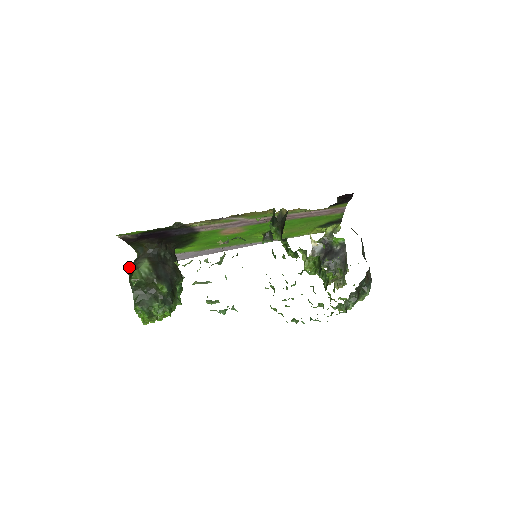
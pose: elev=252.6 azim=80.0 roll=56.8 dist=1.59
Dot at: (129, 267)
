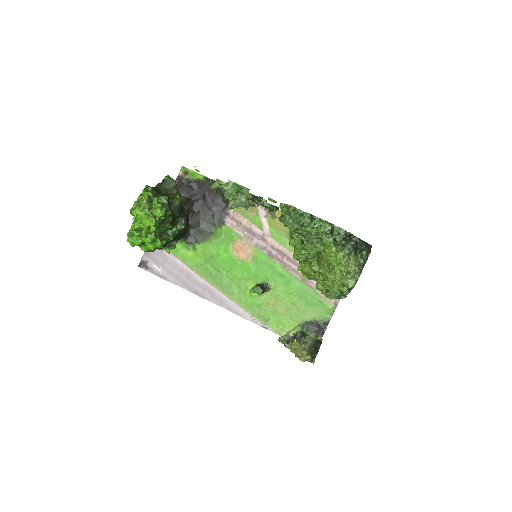
Dot at: occluded
